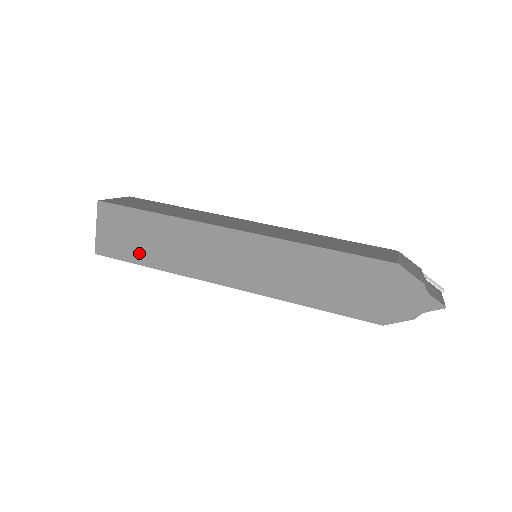
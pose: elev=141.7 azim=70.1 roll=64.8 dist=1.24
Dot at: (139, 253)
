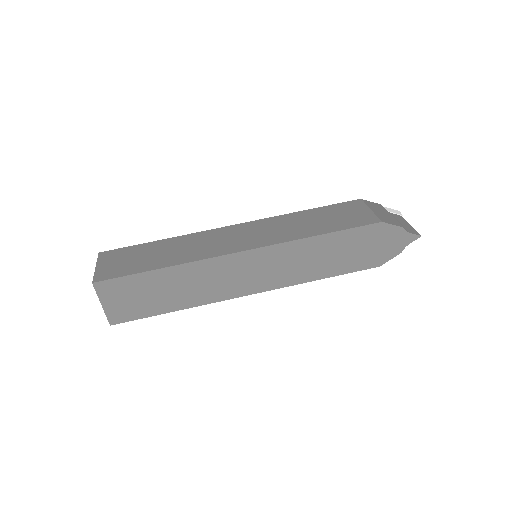
Dot at: (157, 306)
